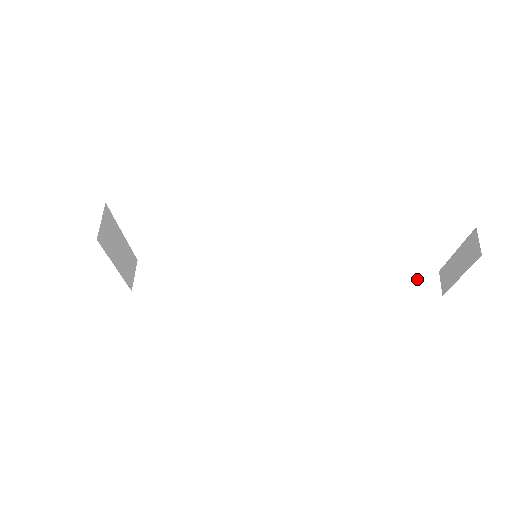
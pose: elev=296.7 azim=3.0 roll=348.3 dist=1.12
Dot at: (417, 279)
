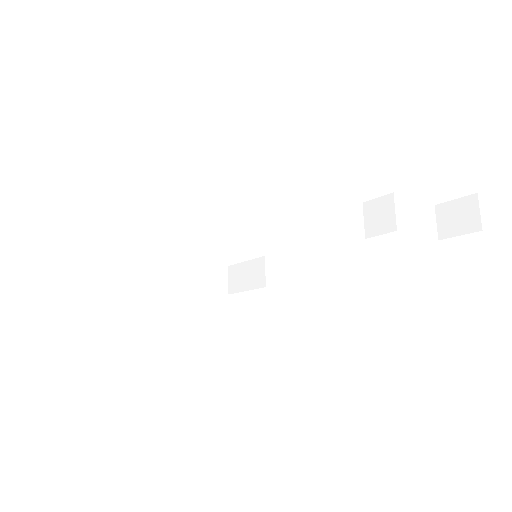
Dot at: (447, 215)
